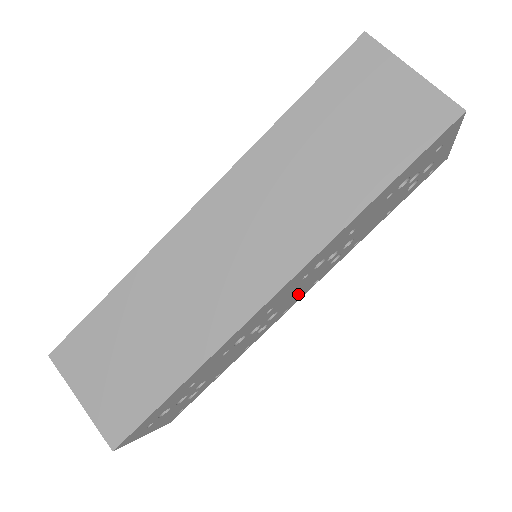
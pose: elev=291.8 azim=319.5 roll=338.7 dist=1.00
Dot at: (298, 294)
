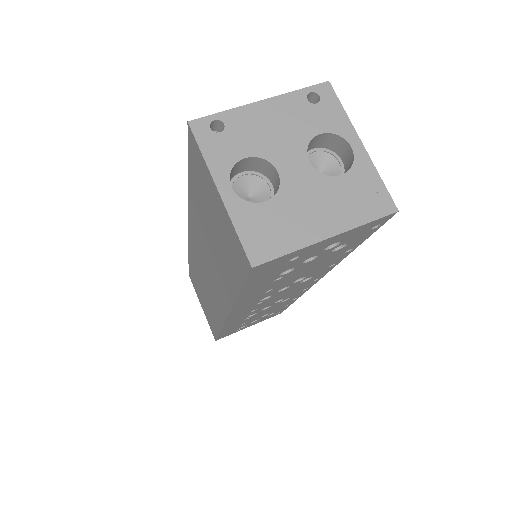
Dot at: (294, 291)
